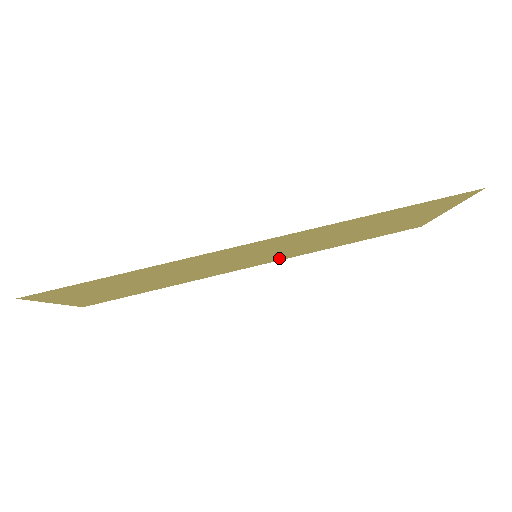
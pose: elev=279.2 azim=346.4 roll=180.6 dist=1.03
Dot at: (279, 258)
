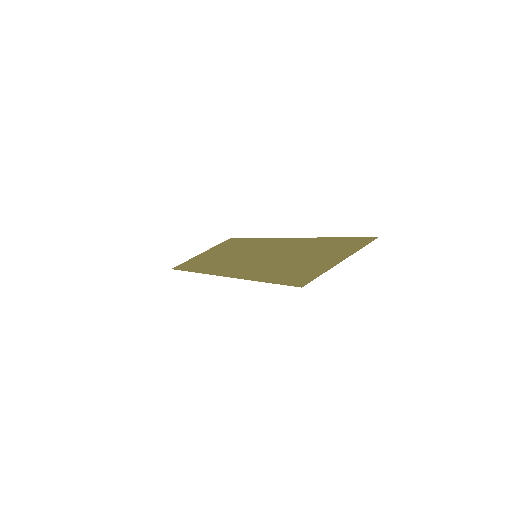
Dot at: (291, 241)
